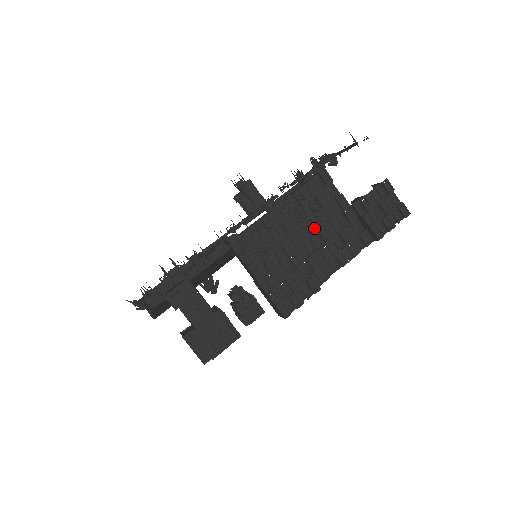
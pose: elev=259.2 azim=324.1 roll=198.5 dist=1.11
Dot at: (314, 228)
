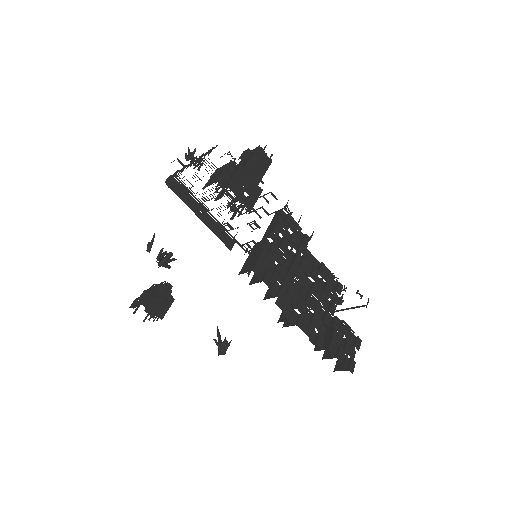
Dot at: (309, 289)
